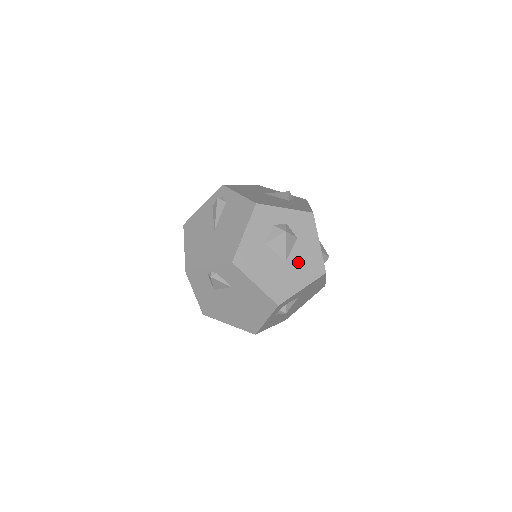
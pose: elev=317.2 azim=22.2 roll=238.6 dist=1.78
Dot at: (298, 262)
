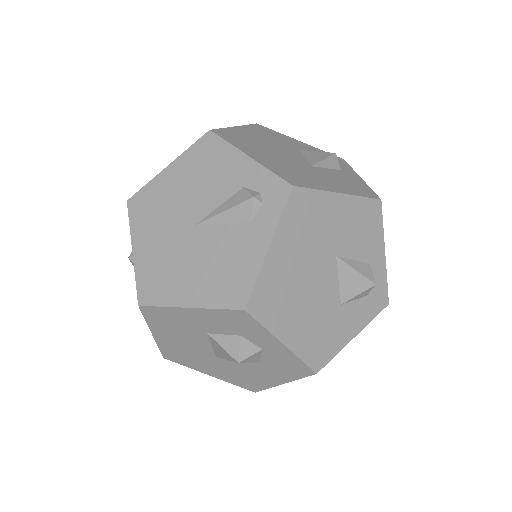
Dot at: (232, 367)
